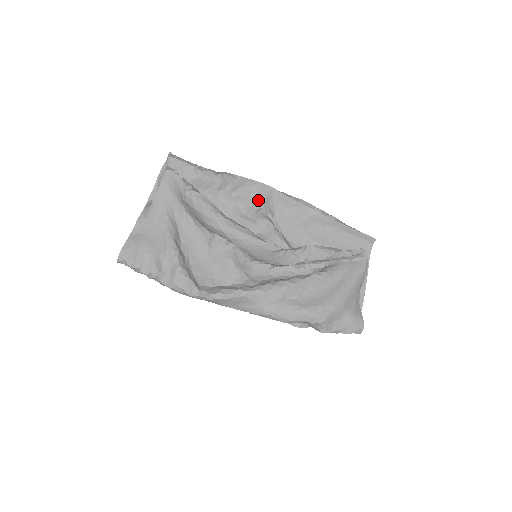
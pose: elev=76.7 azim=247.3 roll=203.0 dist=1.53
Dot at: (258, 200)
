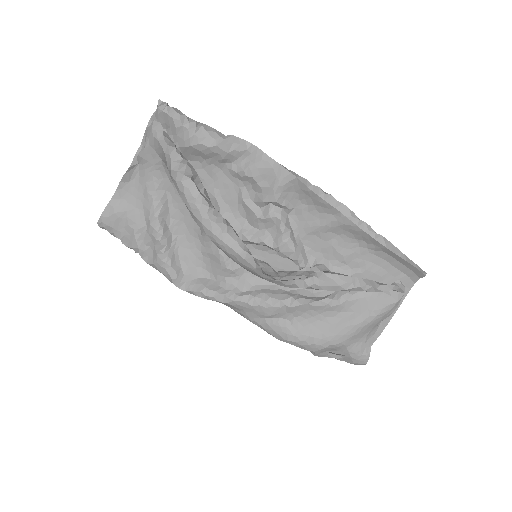
Dot at: (271, 190)
